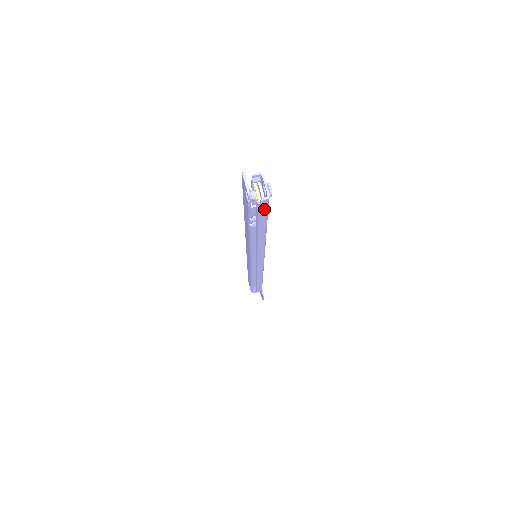
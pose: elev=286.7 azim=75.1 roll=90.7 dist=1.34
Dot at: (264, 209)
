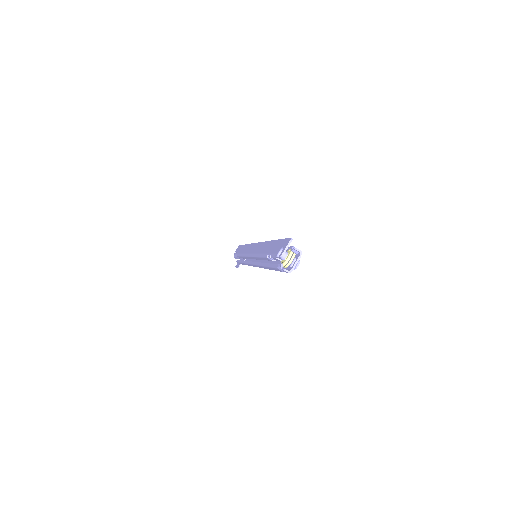
Dot at: (282, 270)
